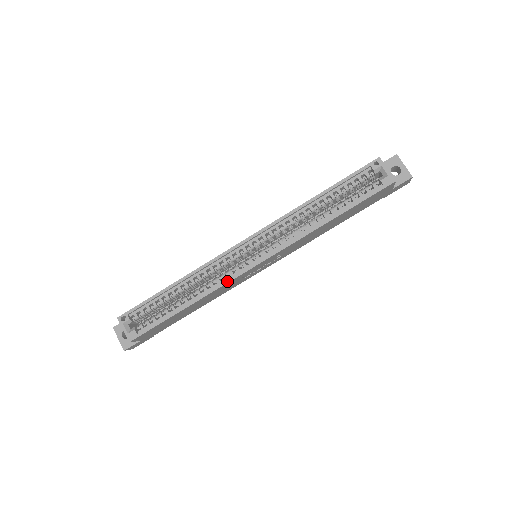
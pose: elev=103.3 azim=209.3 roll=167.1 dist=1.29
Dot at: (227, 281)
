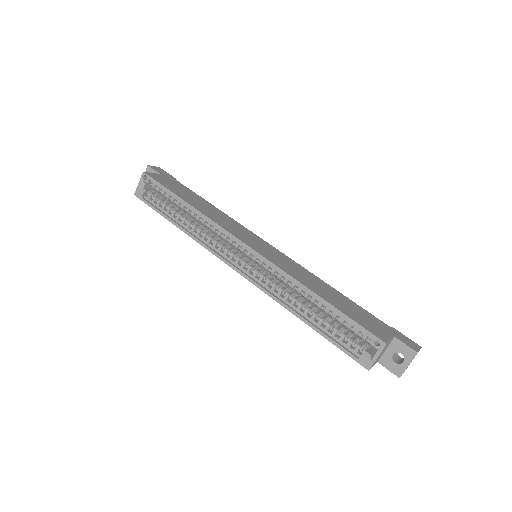
Dot at: (210, 250)
